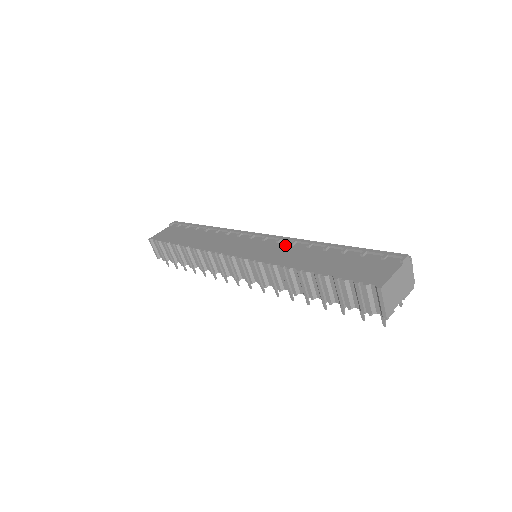
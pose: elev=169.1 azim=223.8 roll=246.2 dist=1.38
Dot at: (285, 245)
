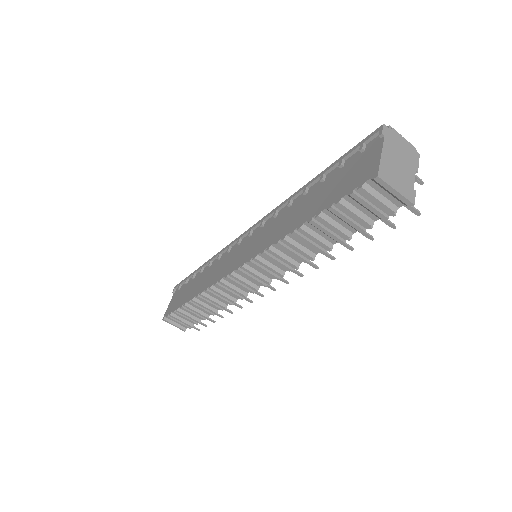
Dot at: (270, 222)
